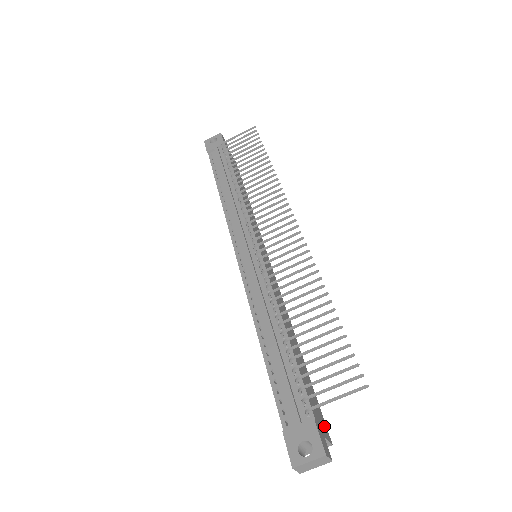
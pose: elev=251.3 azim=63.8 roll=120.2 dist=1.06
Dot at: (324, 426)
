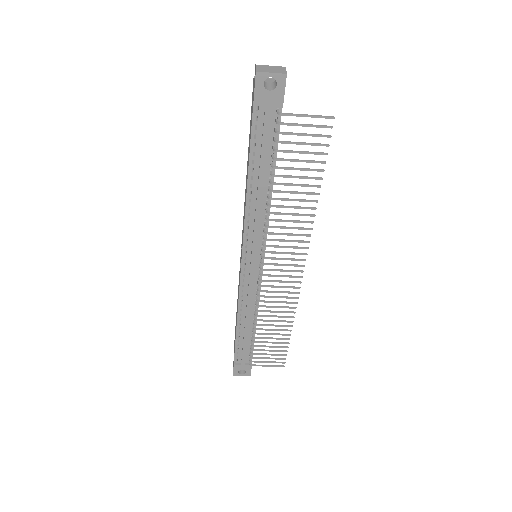
Dot at: occluded
